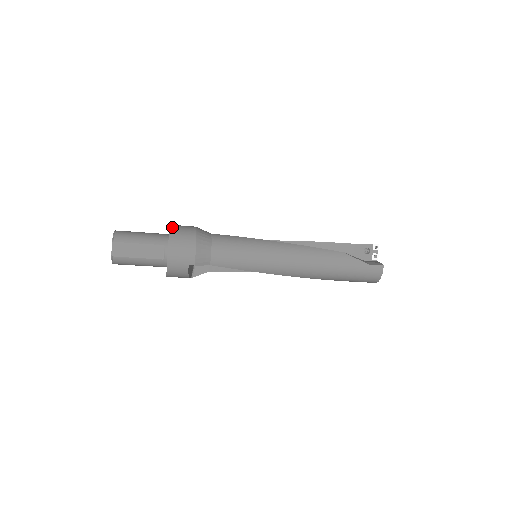
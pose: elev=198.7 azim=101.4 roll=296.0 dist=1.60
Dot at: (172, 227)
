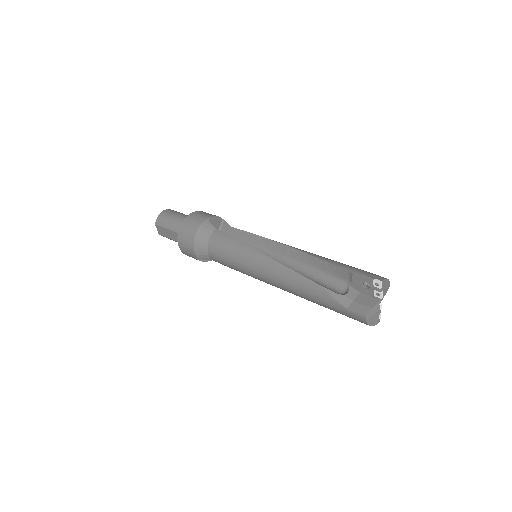
Dot at: (185, 220)
